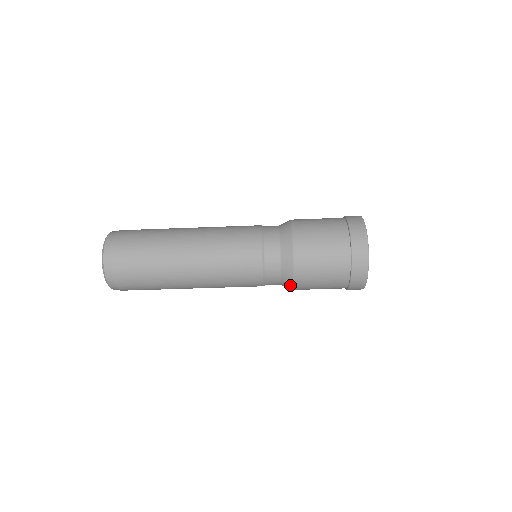
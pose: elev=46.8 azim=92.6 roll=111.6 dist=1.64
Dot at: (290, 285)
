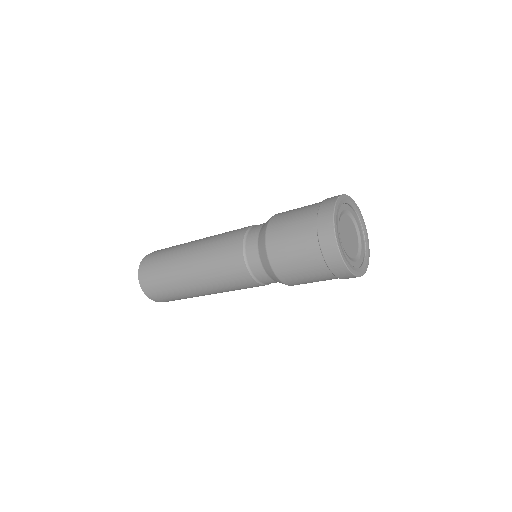
Dot at: occluded
